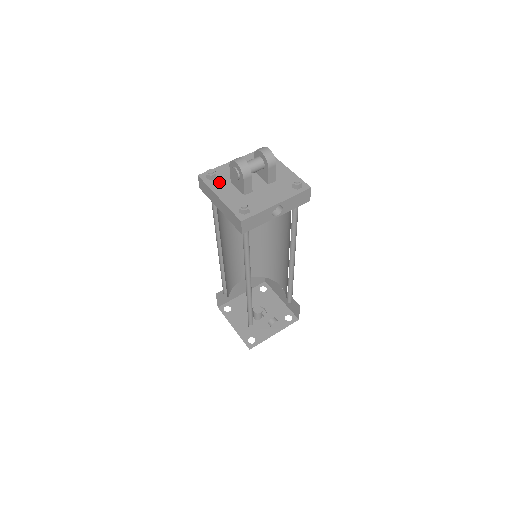
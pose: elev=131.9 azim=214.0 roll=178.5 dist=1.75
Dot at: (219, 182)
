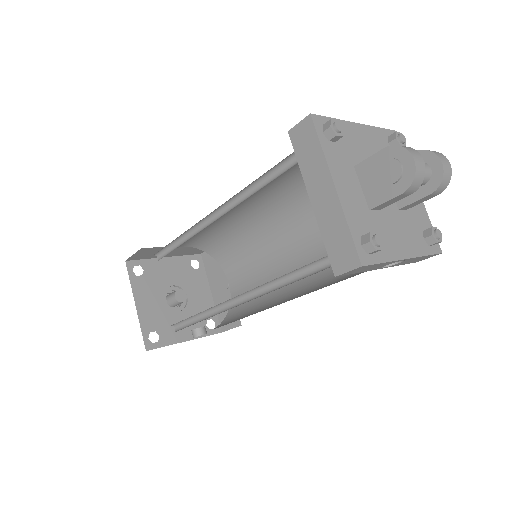
Dot at: (339, 154)
